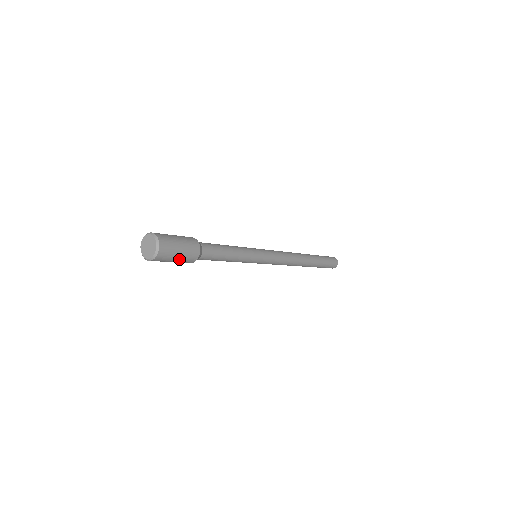
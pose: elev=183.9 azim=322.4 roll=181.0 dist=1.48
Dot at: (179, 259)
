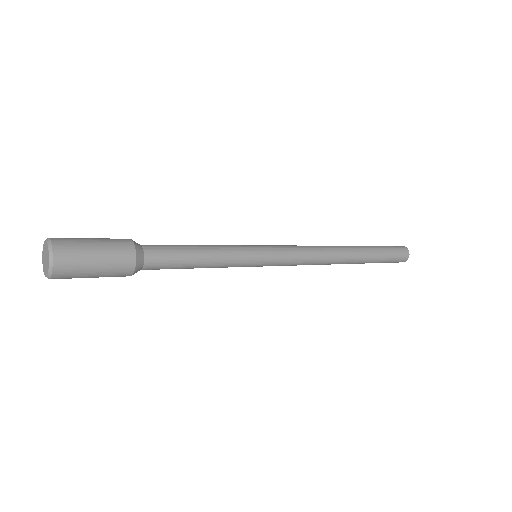
Dot at: (101, 270)
